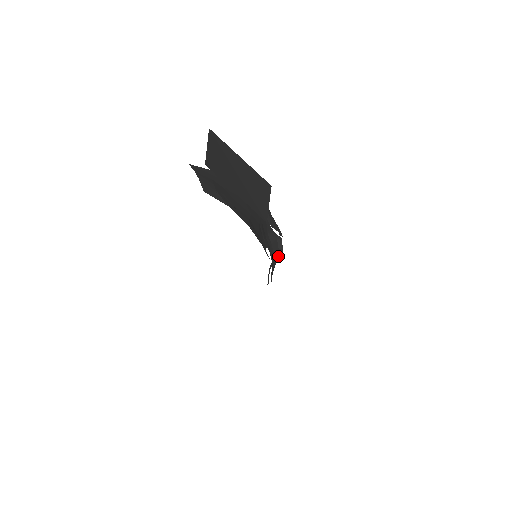
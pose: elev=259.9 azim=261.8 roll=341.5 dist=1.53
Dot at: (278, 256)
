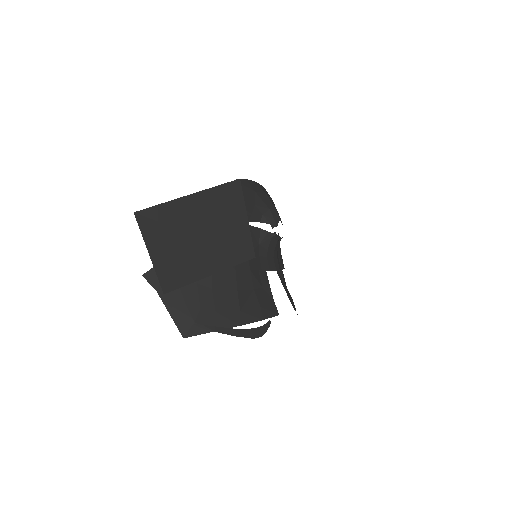
Dot at: (279, 241)
